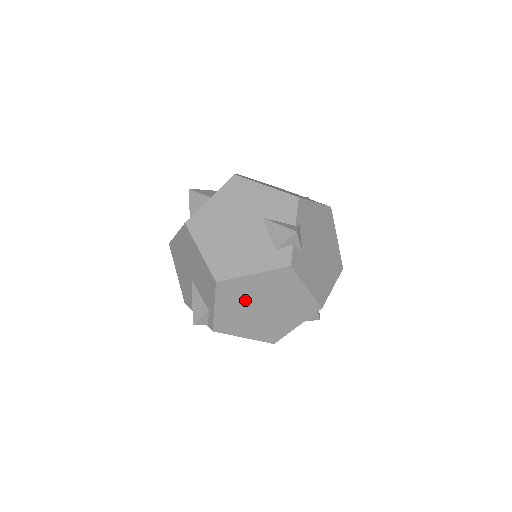
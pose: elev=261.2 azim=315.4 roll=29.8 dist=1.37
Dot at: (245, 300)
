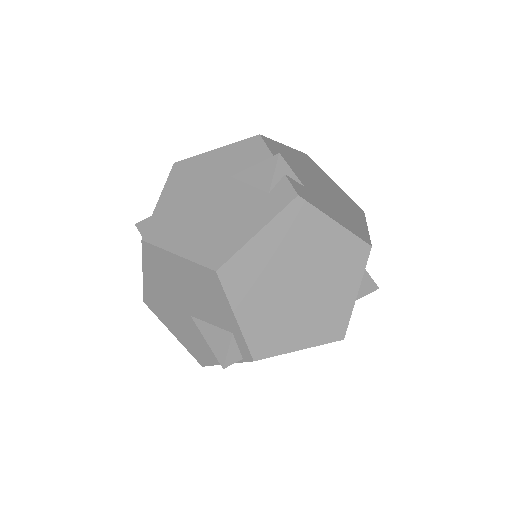
Dot at: (269, 283)
